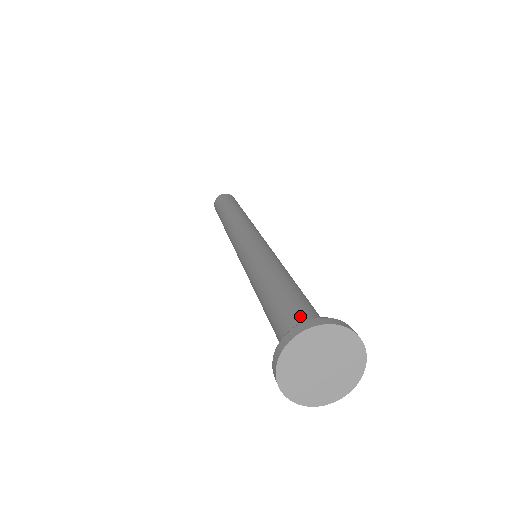
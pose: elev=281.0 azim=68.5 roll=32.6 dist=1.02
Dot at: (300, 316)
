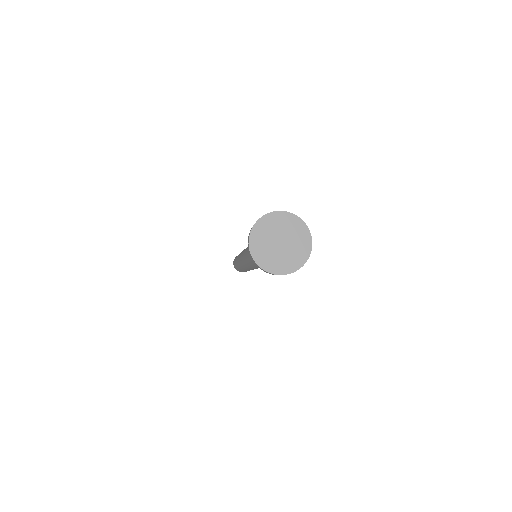
Dot at: occluded
